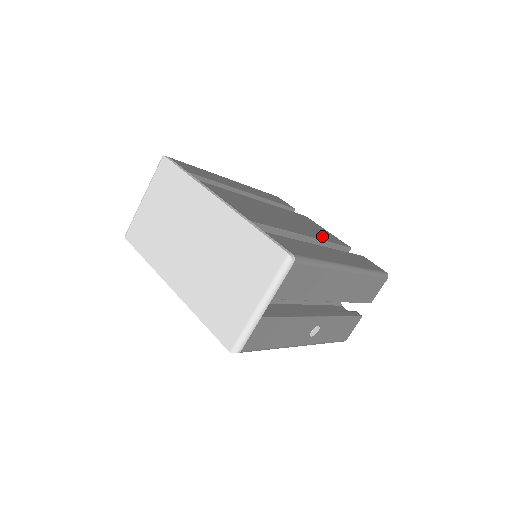
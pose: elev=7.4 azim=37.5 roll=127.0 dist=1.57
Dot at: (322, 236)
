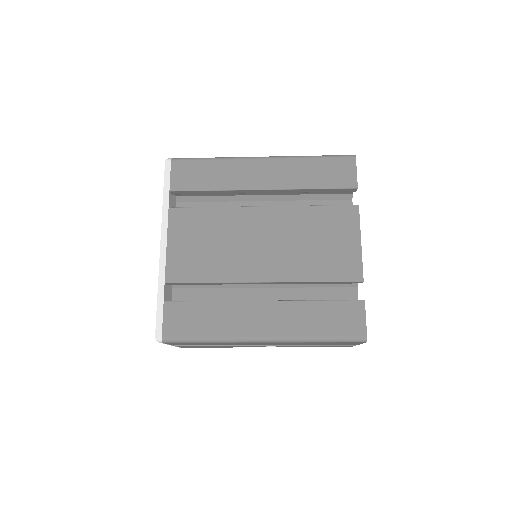
Dot at: (309, 269)
